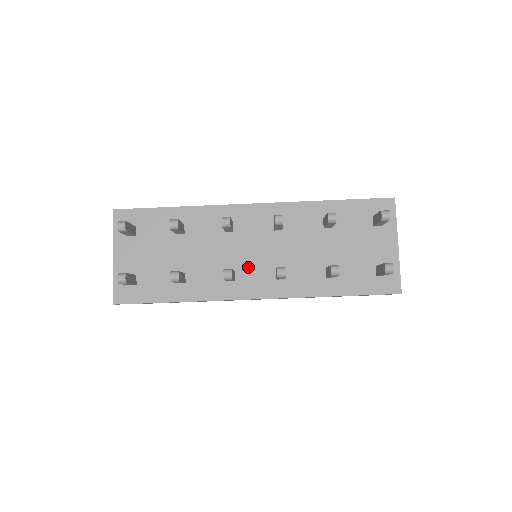
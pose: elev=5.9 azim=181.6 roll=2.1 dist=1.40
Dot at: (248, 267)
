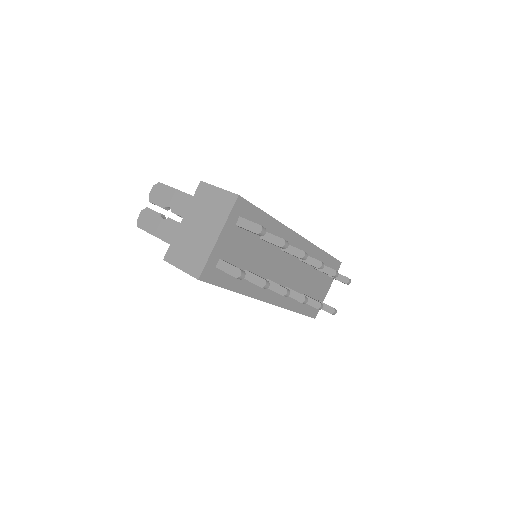
Dot at: (277, 280)
